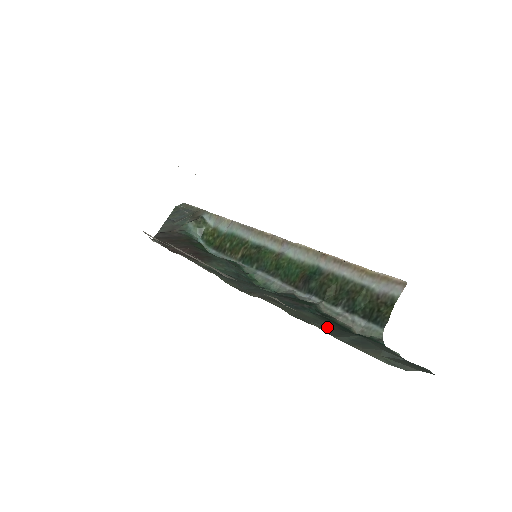
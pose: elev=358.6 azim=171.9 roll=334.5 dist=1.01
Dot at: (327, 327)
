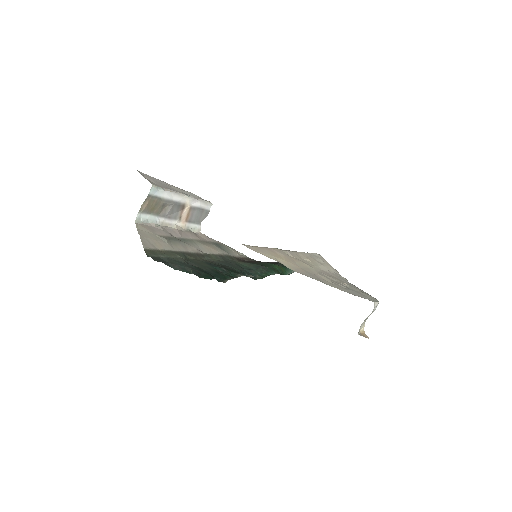
Dot at: (196, 266)
